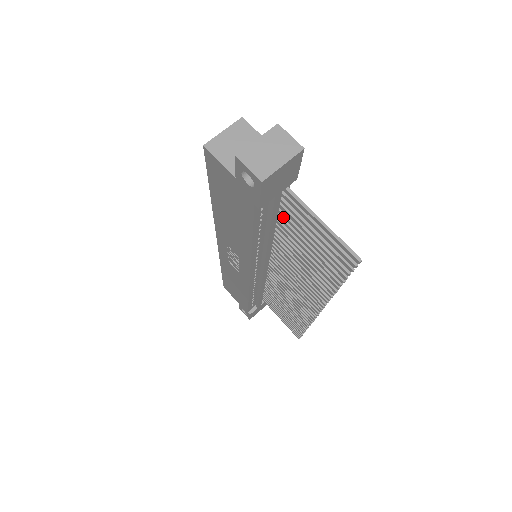
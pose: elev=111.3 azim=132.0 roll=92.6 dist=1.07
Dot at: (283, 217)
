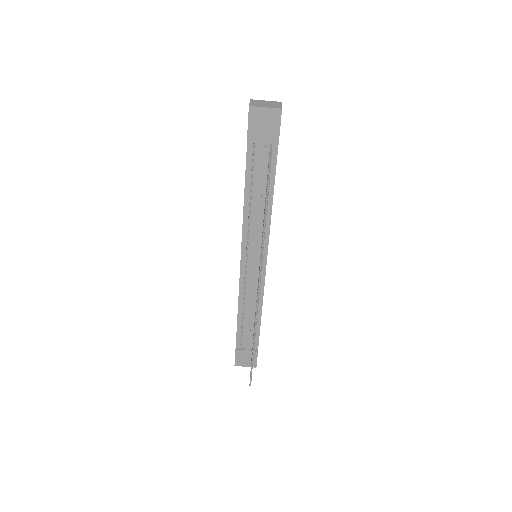
Dot at: occluded
